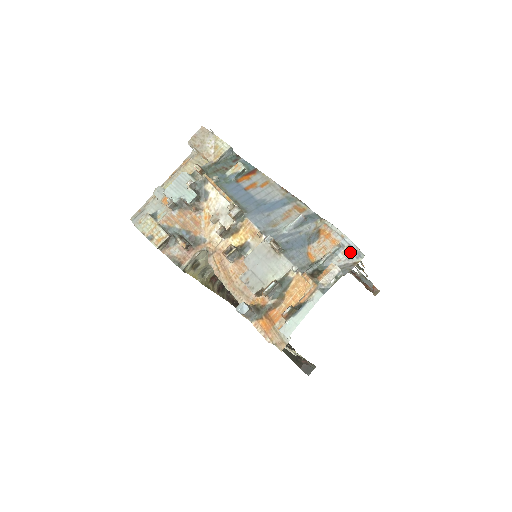
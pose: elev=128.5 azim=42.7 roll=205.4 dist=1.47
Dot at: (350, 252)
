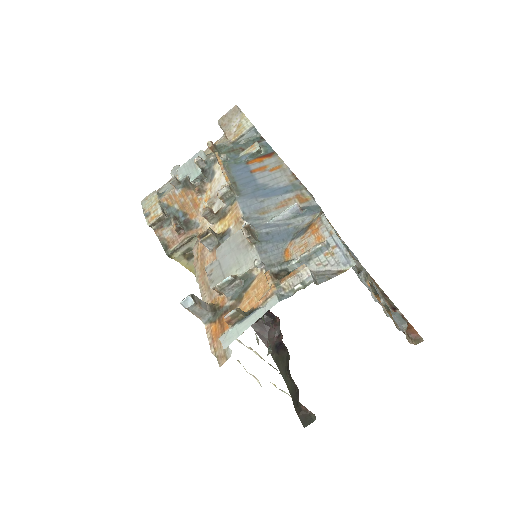
Dot at: (336, 255)
